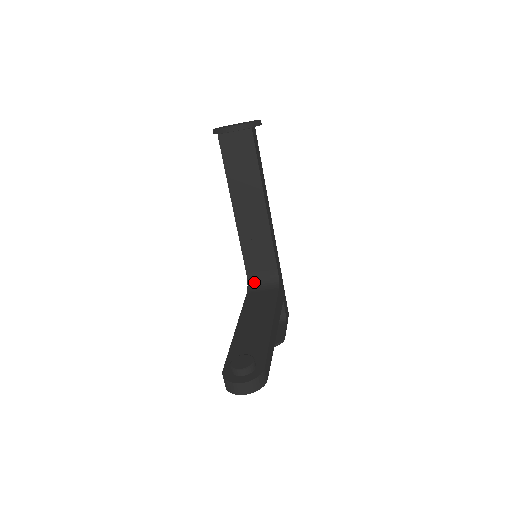
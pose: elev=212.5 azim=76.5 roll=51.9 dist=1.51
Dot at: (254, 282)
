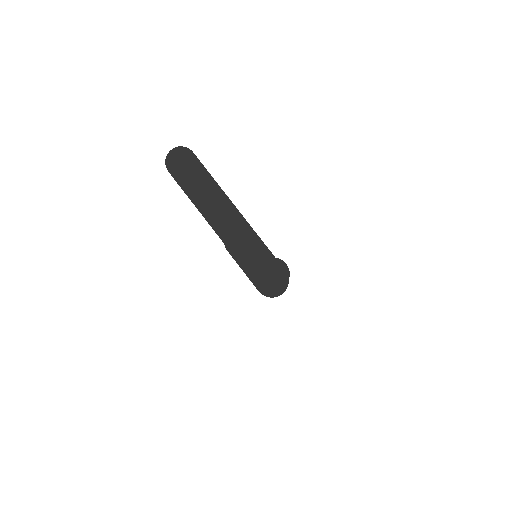
Dot at: occluded
